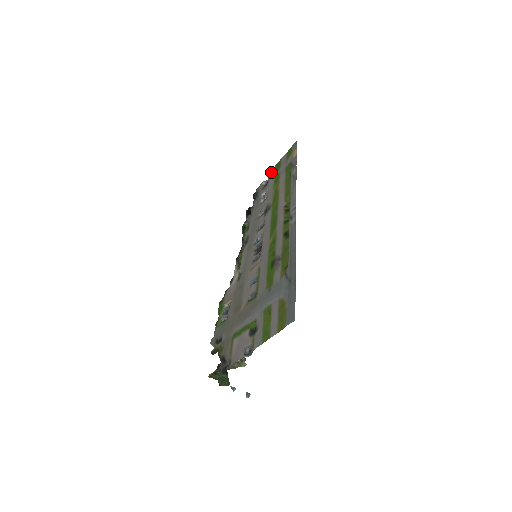
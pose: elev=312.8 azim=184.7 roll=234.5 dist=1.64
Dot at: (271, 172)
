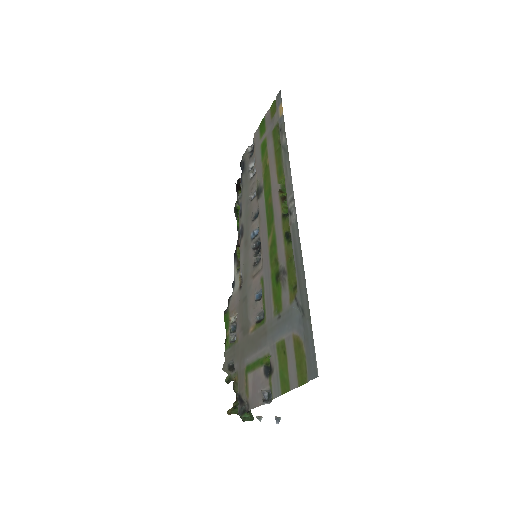
Dot at: (255, 135)
